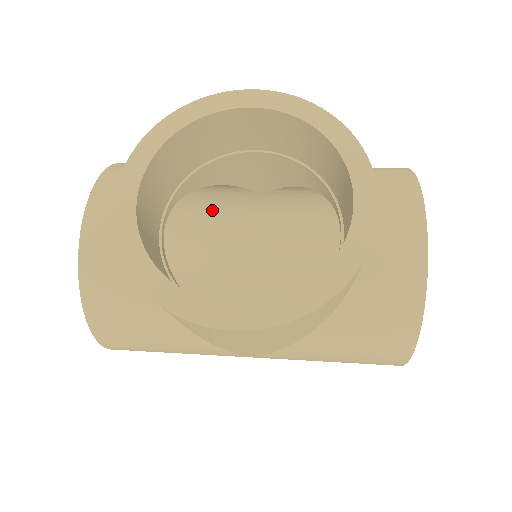
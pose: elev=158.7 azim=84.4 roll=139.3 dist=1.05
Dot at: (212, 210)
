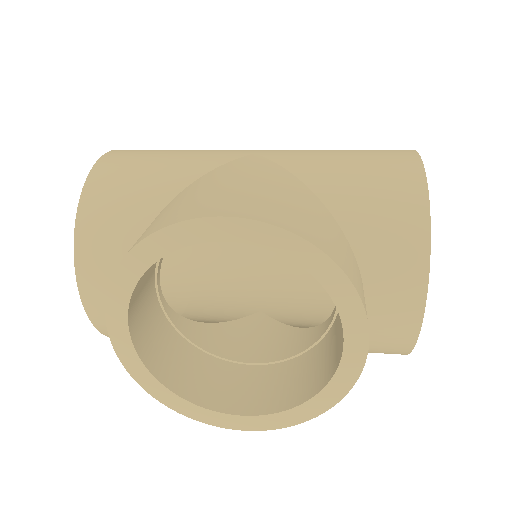
Dot at: occluded
